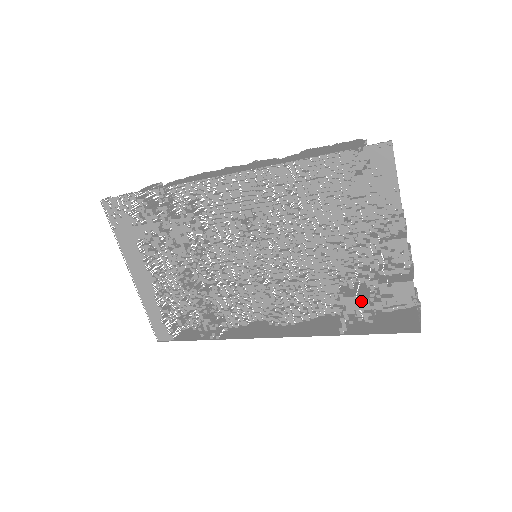
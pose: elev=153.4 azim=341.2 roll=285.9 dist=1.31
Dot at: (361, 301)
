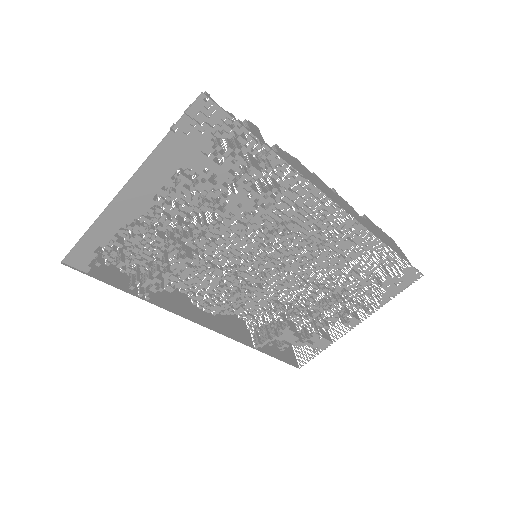
Dot at: (294, 337)
